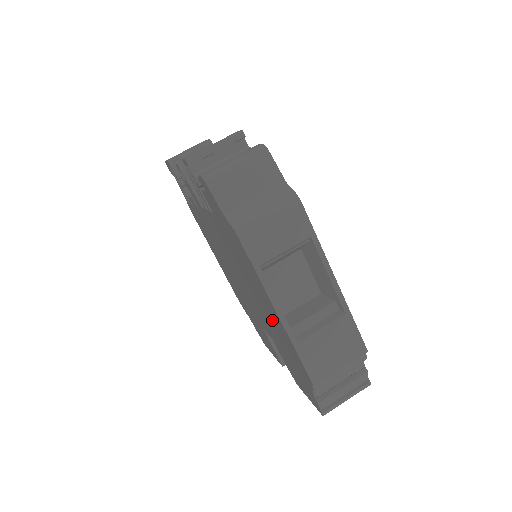
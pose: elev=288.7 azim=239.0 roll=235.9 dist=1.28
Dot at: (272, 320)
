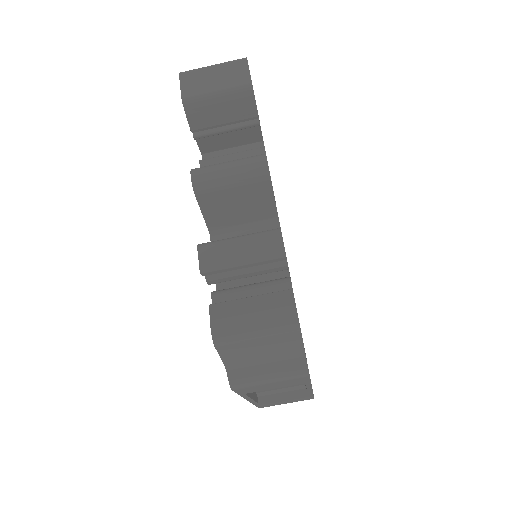
Dot at: occluded
